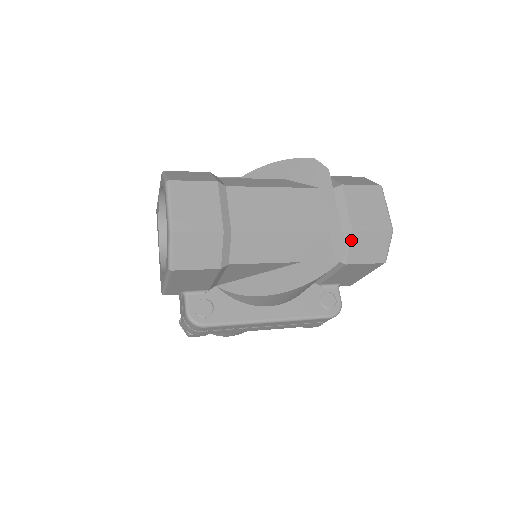
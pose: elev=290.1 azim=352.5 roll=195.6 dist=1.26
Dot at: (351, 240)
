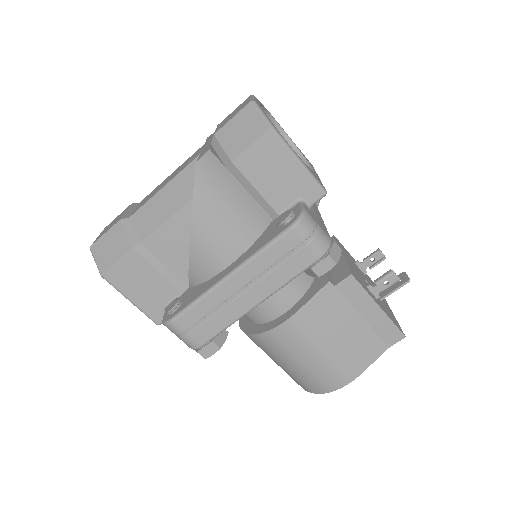
Dot at: (219, 142)
